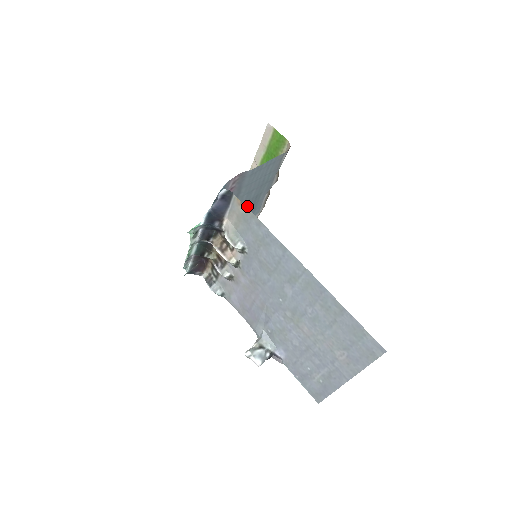
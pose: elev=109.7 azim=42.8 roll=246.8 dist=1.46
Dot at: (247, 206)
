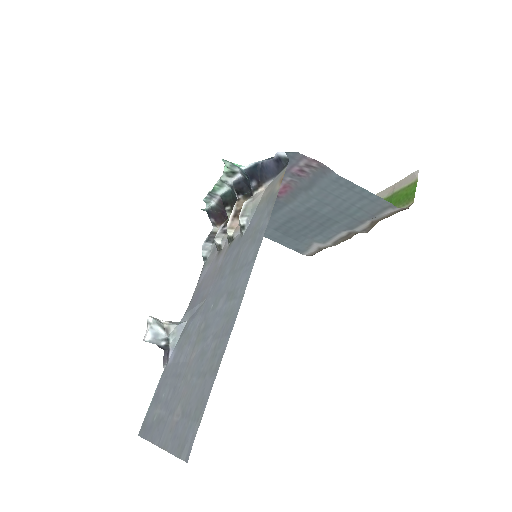
Dot at: (312, 217)
